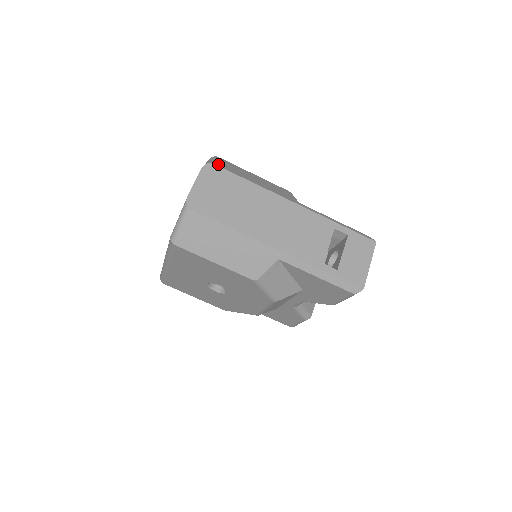
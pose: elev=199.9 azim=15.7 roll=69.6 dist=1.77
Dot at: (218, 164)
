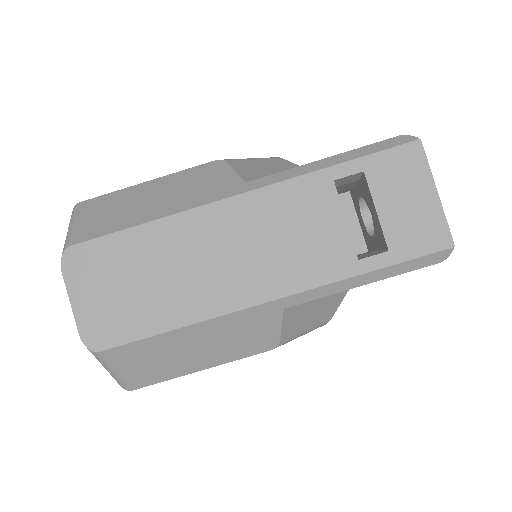
Dot at: (79, 236)
